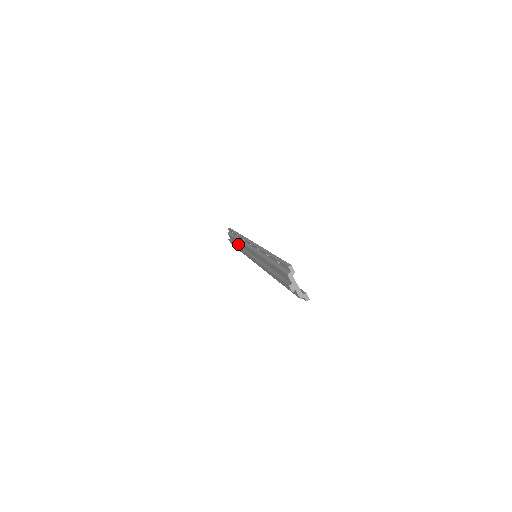
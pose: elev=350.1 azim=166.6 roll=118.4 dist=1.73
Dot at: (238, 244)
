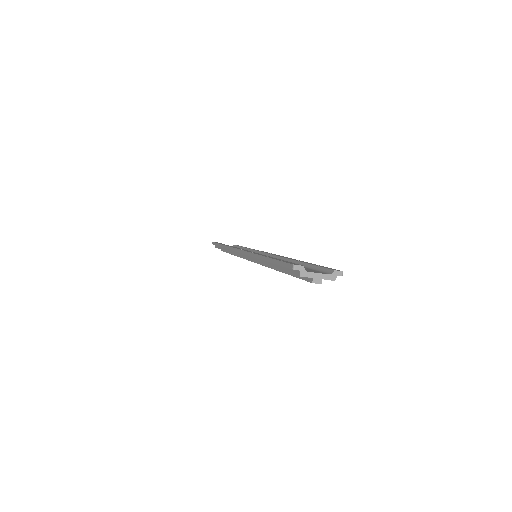
Dot at: occluded
